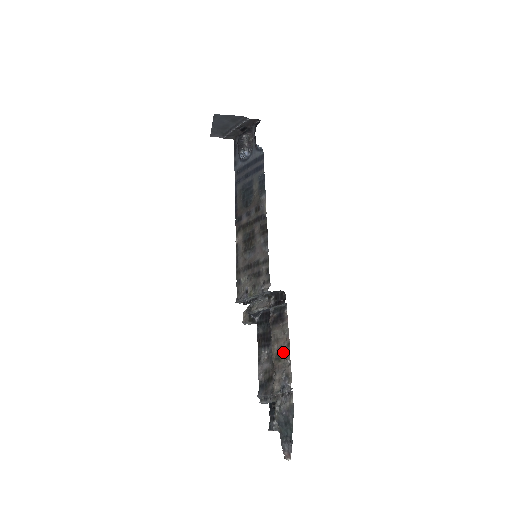
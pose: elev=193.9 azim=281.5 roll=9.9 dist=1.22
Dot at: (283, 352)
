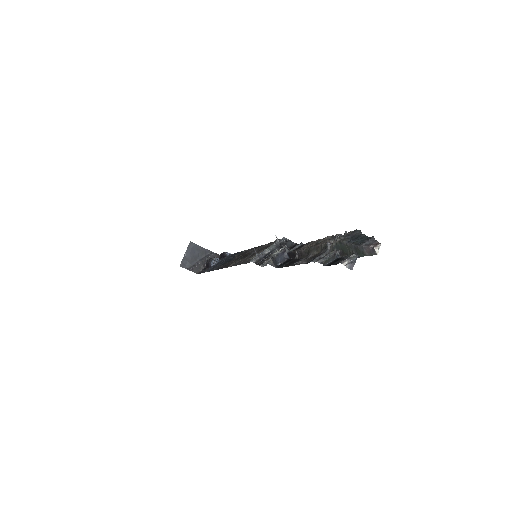
Dot at: (320, 240)
